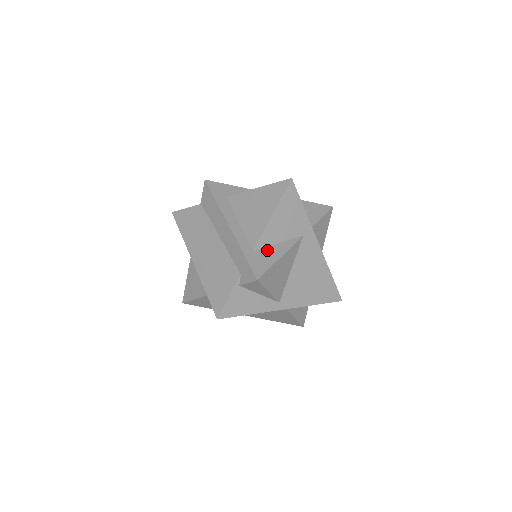
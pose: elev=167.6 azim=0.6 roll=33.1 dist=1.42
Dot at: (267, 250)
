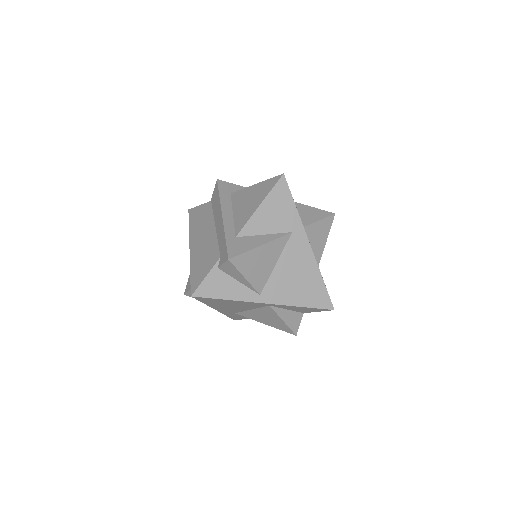
Dot at: (250, 238)
